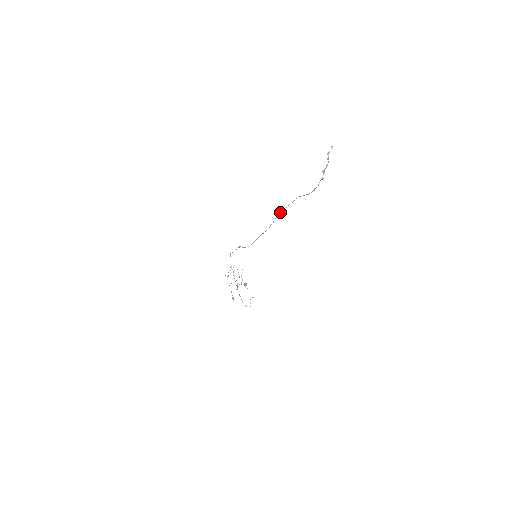
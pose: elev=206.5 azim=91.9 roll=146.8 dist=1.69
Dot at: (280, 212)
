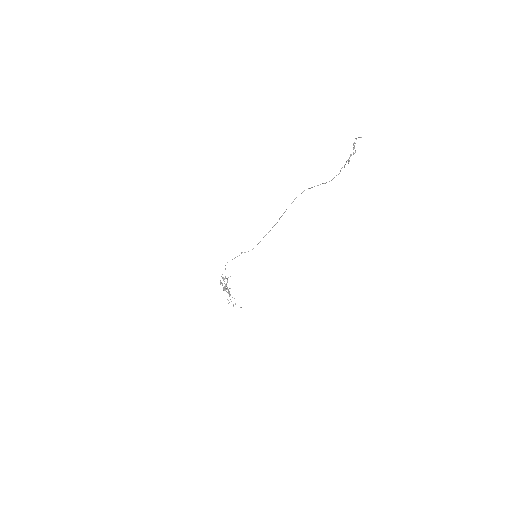
Dot at: occluded
